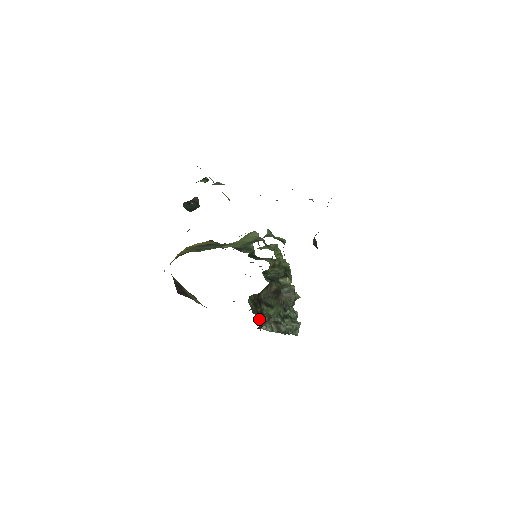
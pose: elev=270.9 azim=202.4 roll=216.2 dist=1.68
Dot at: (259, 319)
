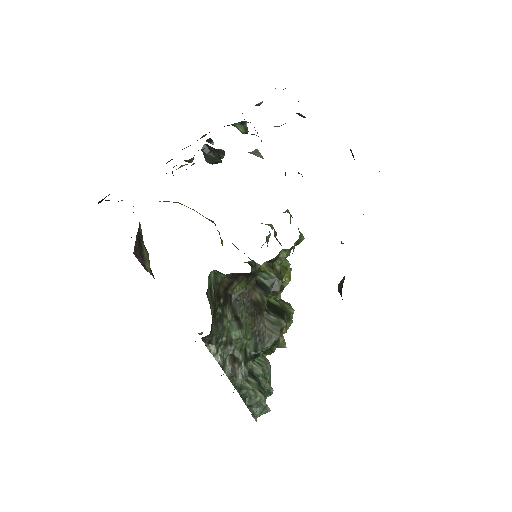
Dot at: (212, 326)
